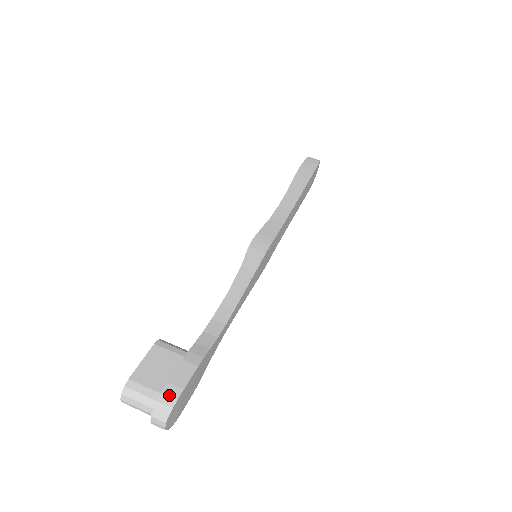
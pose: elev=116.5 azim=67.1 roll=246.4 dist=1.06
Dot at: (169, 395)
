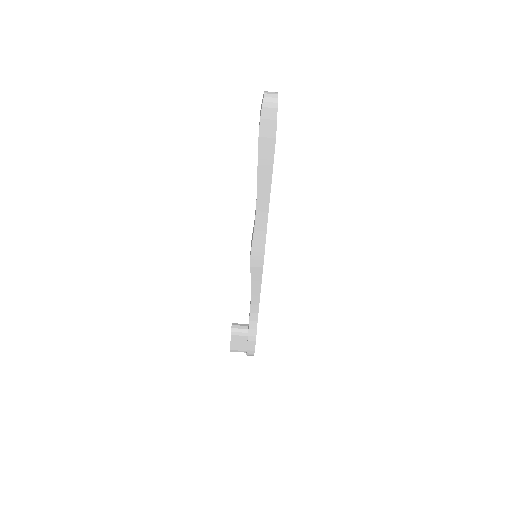
Dot at: (250, 354)
